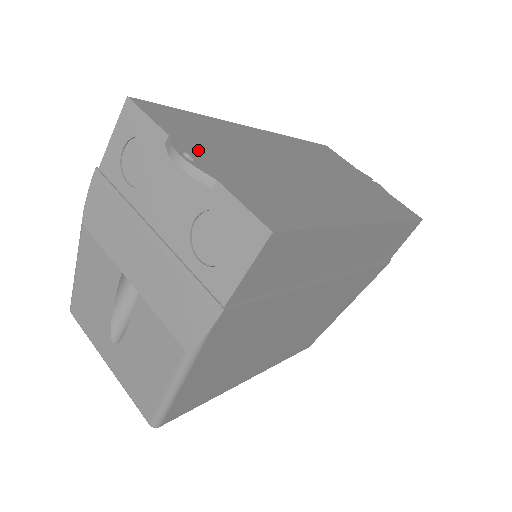
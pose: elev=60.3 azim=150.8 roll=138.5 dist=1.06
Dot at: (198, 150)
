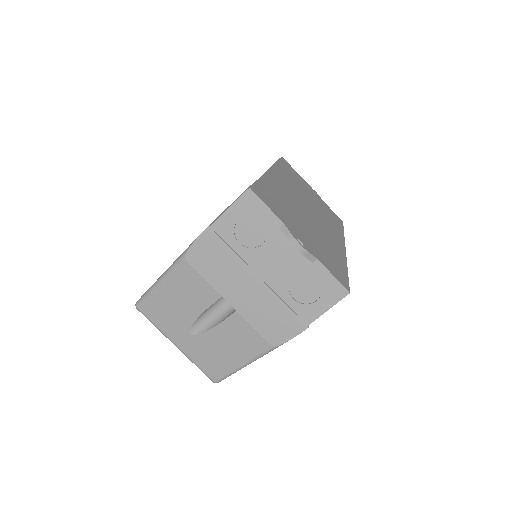
Dot at: (295, 230)
